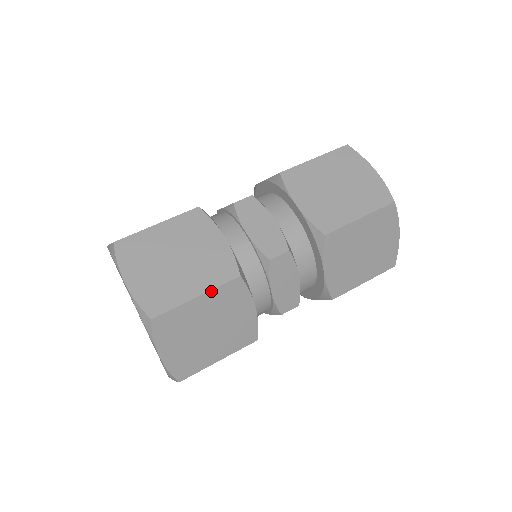
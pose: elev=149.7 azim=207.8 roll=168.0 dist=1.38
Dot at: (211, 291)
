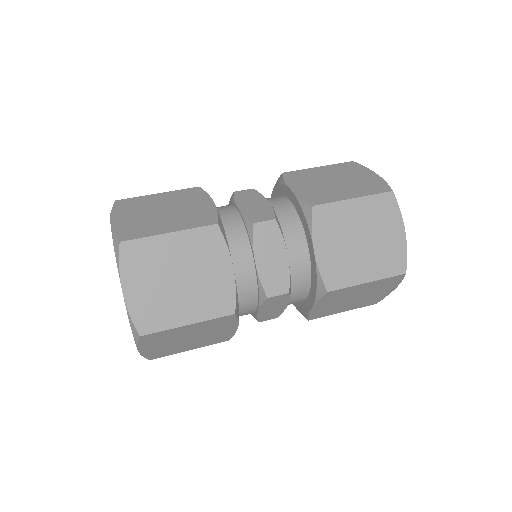
Dot at: (185, 231)
